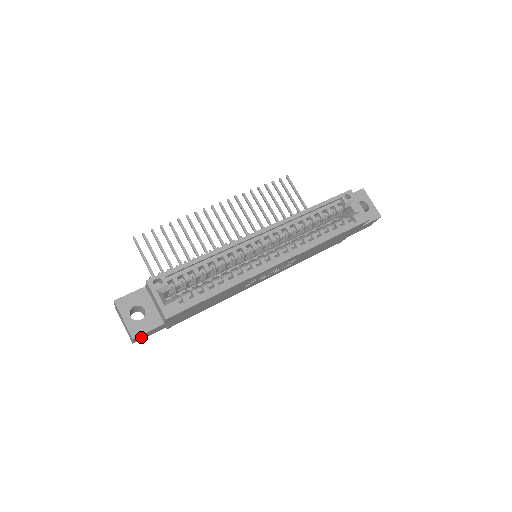
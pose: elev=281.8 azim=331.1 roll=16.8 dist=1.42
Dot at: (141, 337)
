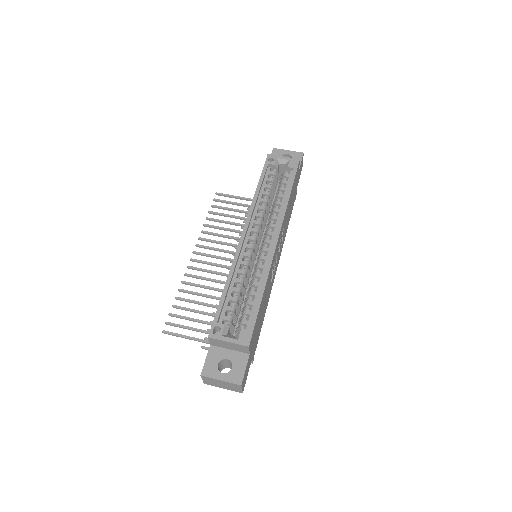
Dot at: (244, 381)
